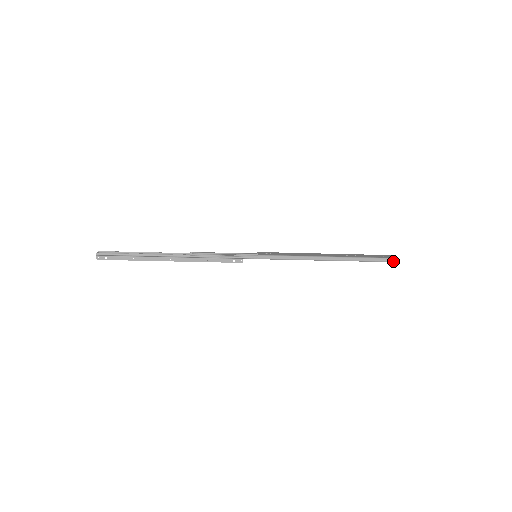
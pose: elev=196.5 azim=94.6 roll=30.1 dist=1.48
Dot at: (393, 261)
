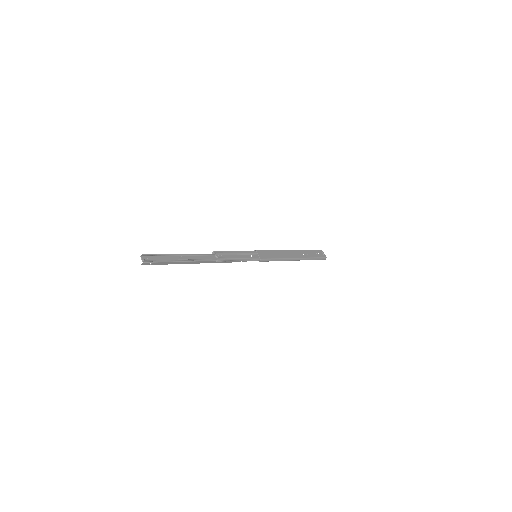
Dot at: (323, 259)
